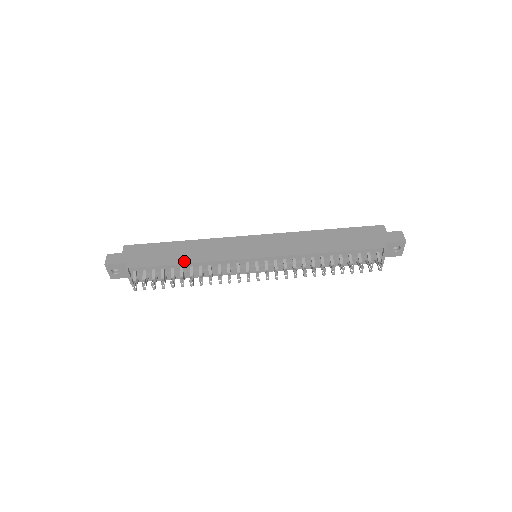
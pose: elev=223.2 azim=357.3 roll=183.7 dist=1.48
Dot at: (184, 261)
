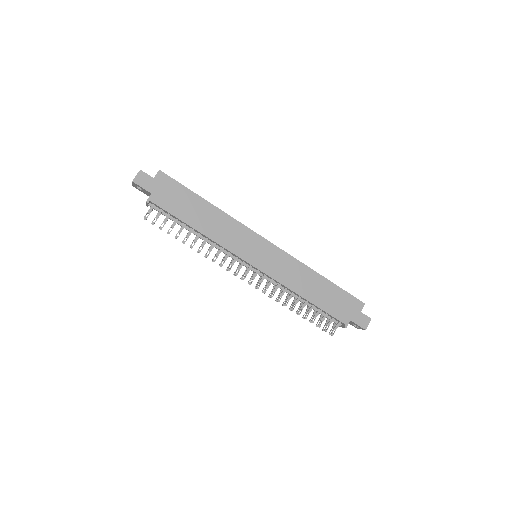
Dot at: (197, 227)
